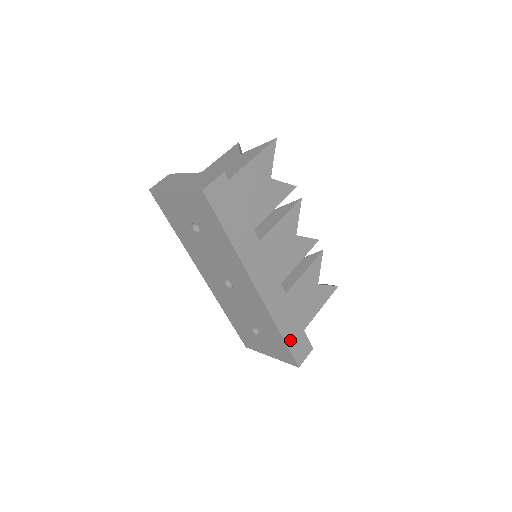
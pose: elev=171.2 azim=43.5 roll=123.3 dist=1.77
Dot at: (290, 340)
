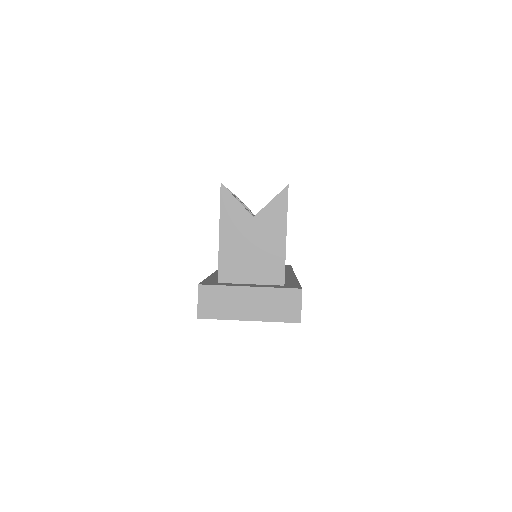
Dot at: occluded
